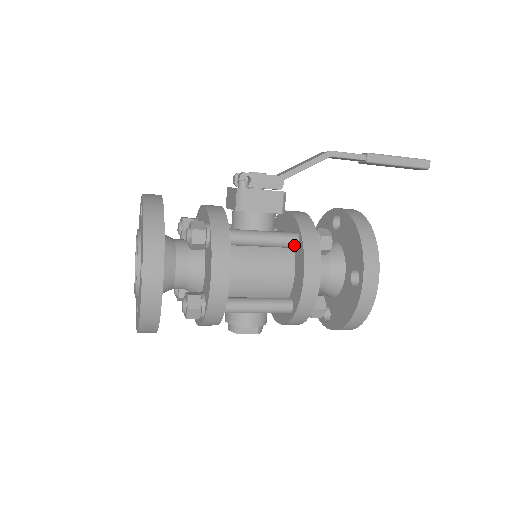
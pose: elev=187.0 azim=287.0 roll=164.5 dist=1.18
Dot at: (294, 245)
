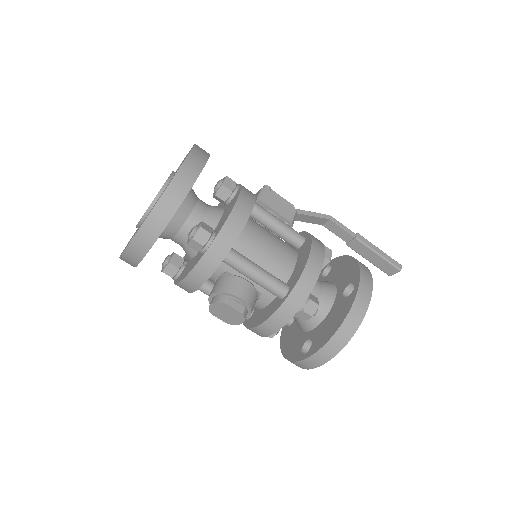
Dot at: (300, 241)
